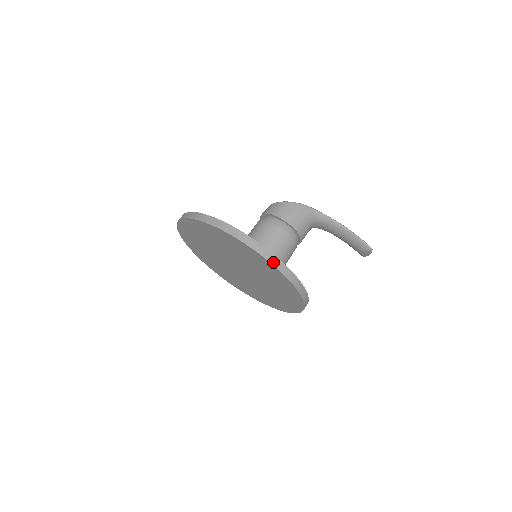
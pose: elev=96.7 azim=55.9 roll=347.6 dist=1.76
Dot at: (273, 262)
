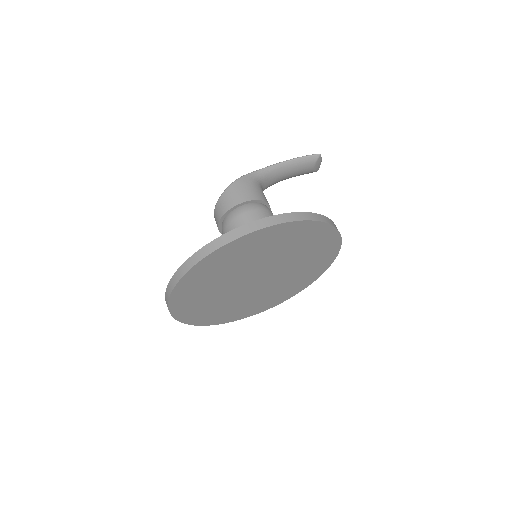
Dot at: (293, 219)
